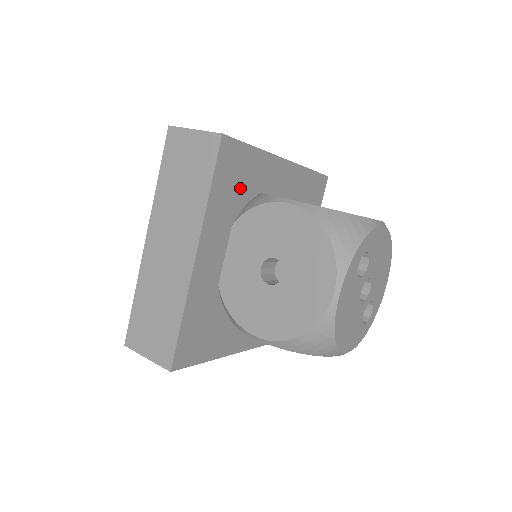
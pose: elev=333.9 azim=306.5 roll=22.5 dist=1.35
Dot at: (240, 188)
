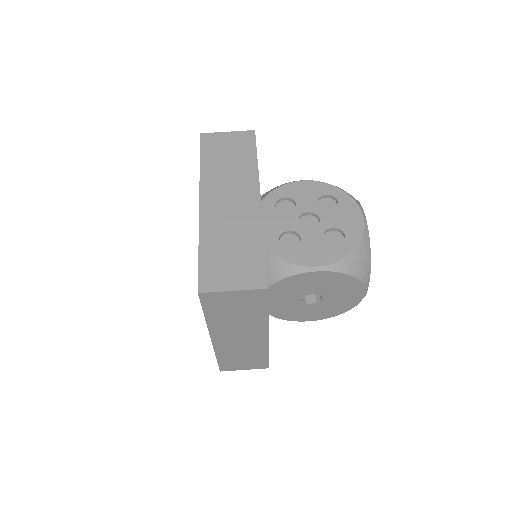
Dot at: occluded
